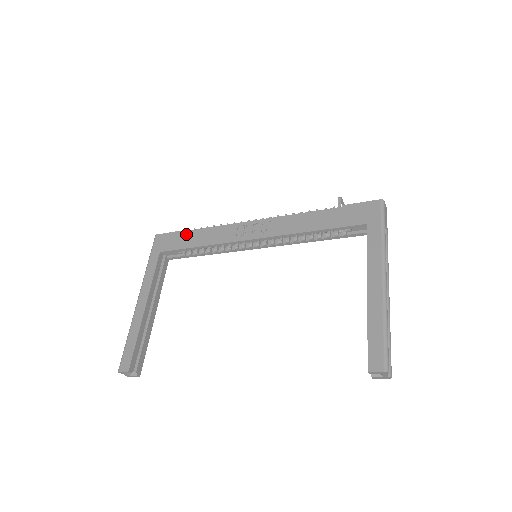
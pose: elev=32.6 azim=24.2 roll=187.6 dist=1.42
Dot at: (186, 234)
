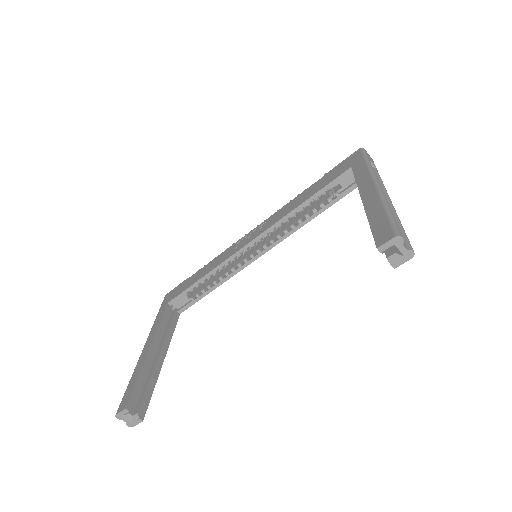
Dot at: (191, 277)
